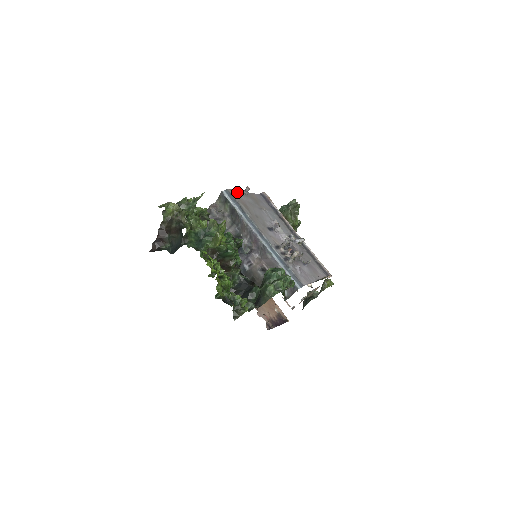
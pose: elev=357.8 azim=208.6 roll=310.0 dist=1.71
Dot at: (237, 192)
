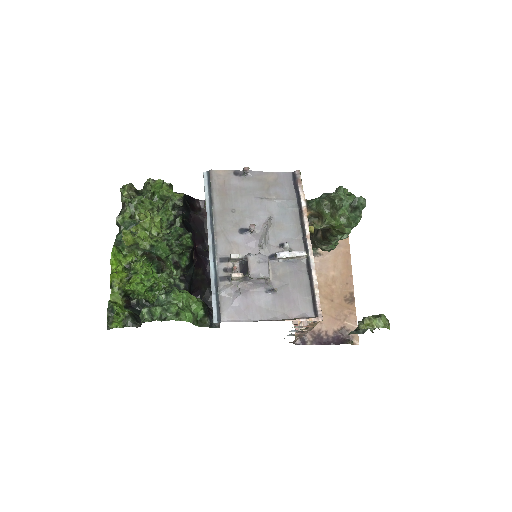
Dot at: (229, 173)
